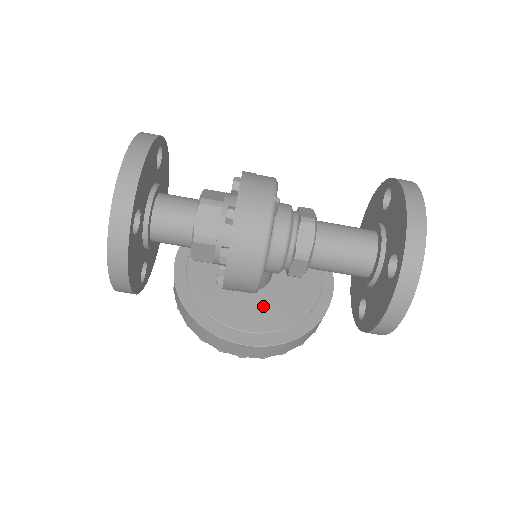
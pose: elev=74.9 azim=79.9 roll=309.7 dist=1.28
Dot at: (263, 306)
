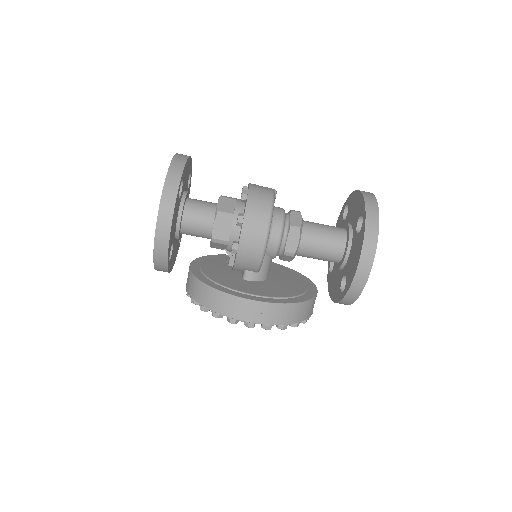
Dot at: (265, 287)
